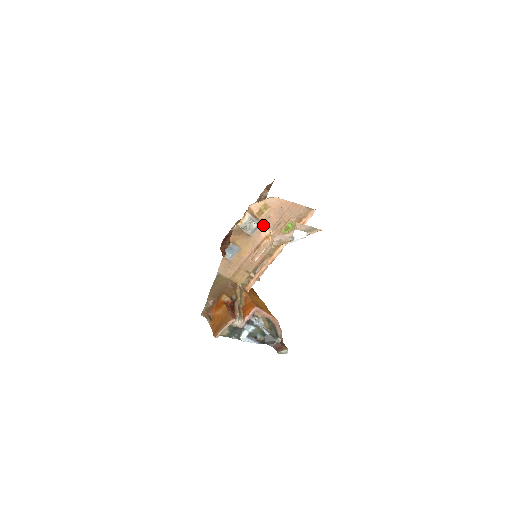
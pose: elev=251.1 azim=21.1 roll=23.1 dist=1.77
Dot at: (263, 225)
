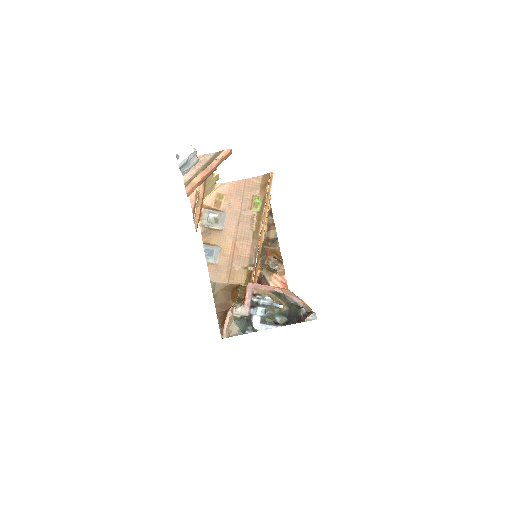
Dot at: (229, 214)
